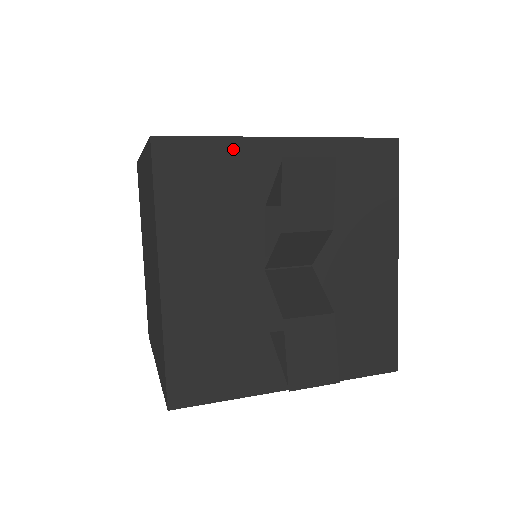
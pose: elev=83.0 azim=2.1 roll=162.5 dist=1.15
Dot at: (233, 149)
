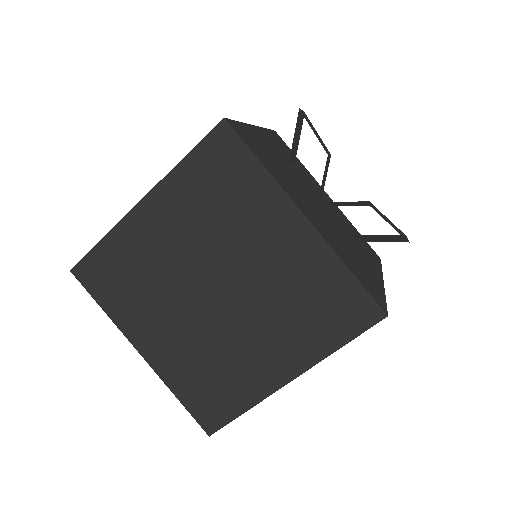
Dot at: (250, 131)
